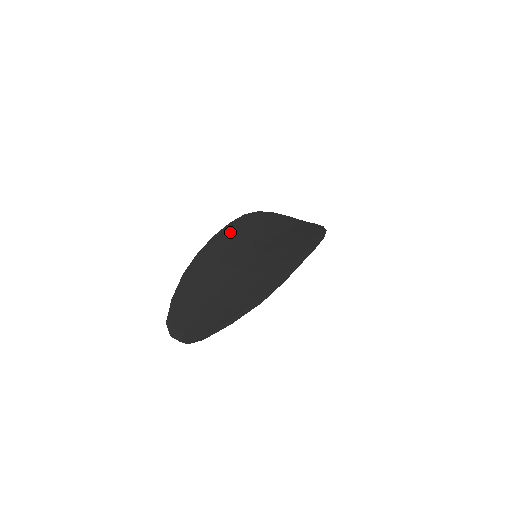
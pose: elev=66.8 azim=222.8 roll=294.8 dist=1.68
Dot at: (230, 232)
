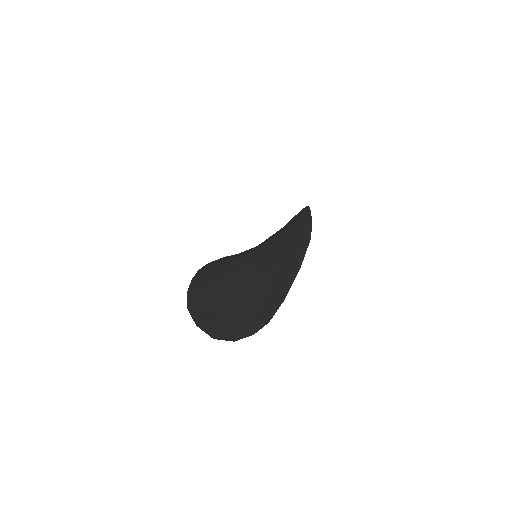
Dot at: (207, 269)
